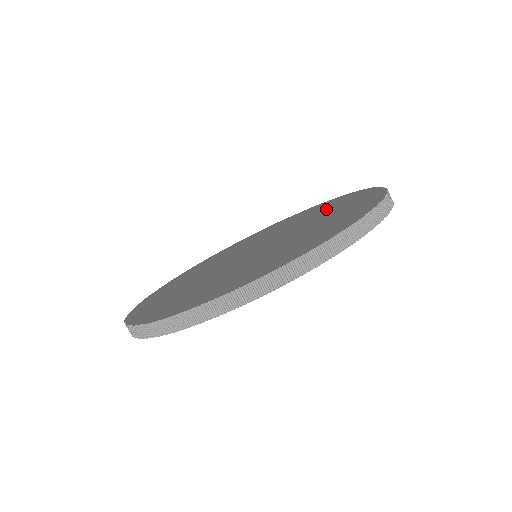
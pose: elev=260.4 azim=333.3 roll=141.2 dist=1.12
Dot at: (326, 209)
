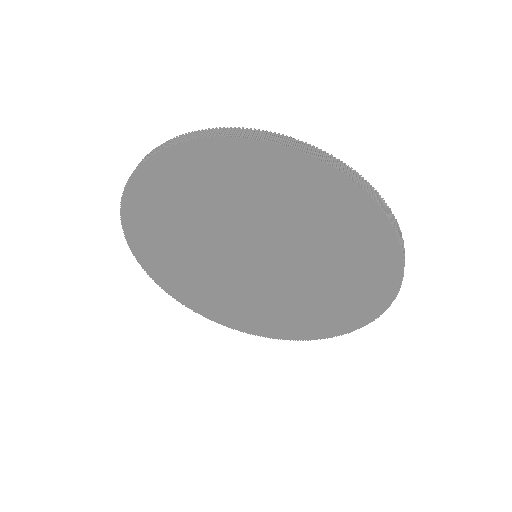
Dot at: occluded
